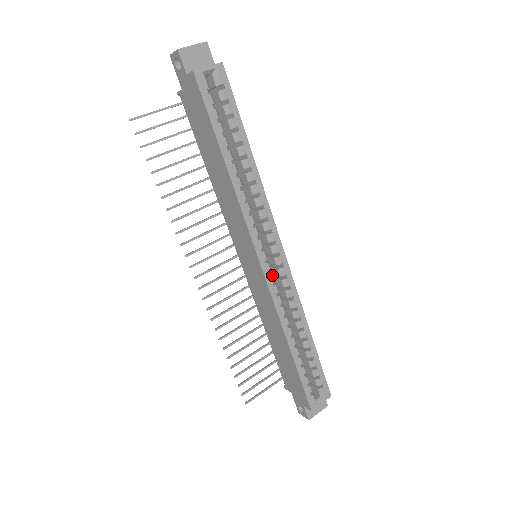
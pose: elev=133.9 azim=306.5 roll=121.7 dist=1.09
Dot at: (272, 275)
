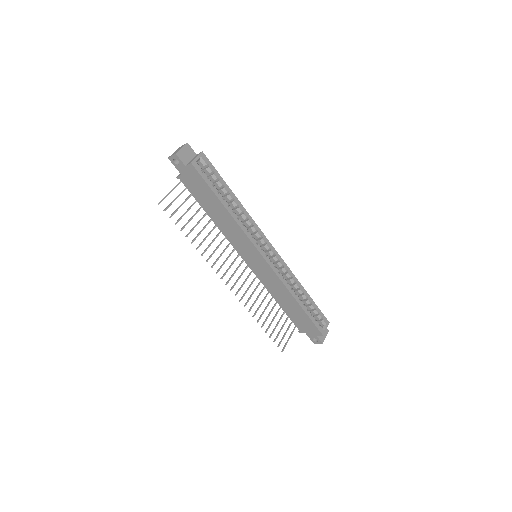
Dot at: (272, 262)
